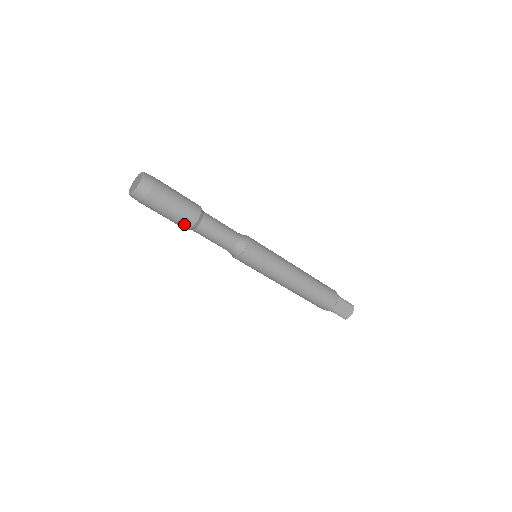
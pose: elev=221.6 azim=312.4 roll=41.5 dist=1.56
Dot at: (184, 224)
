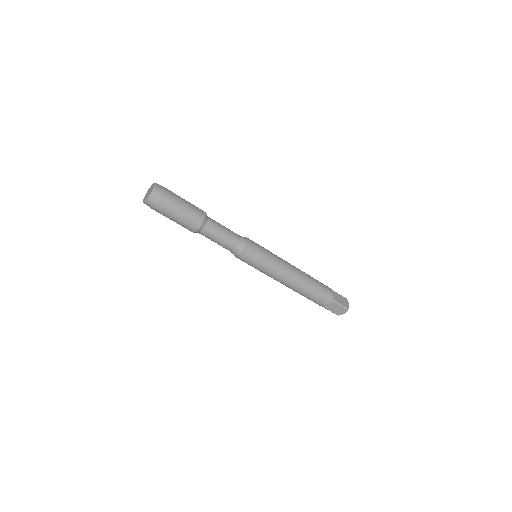
Dot at: occluded
